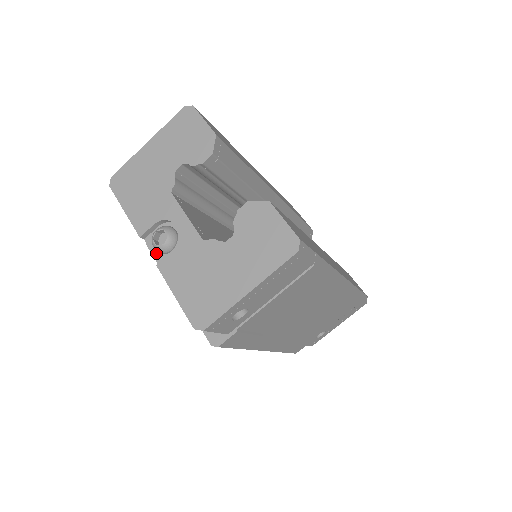
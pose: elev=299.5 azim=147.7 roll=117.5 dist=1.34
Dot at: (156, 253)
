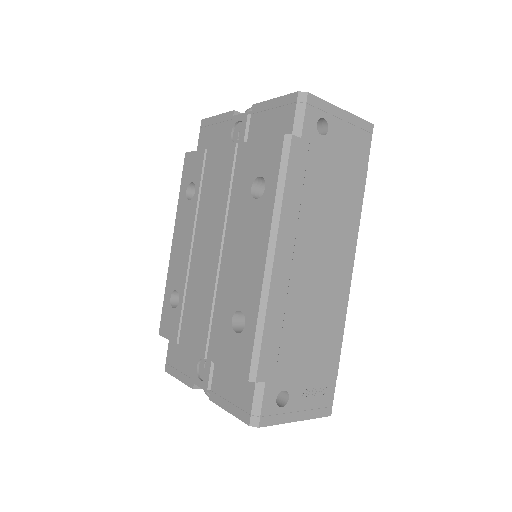
Dot at: occluded
